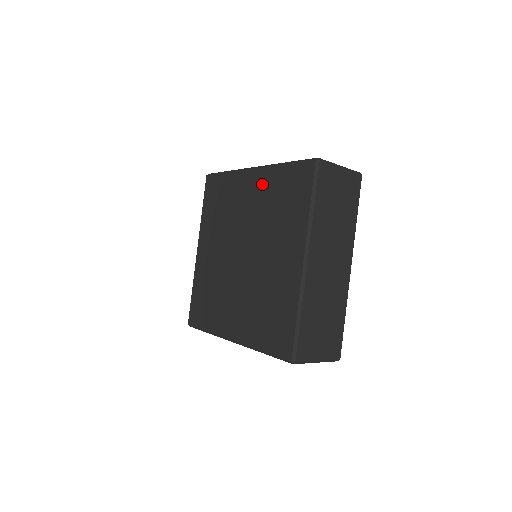
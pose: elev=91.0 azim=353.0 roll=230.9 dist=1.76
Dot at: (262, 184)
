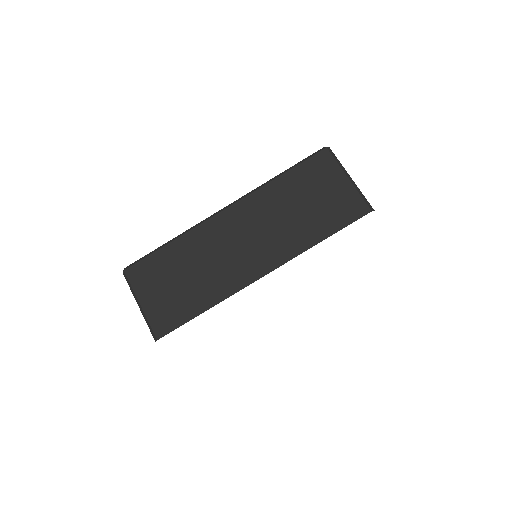
Dot at: occluded
